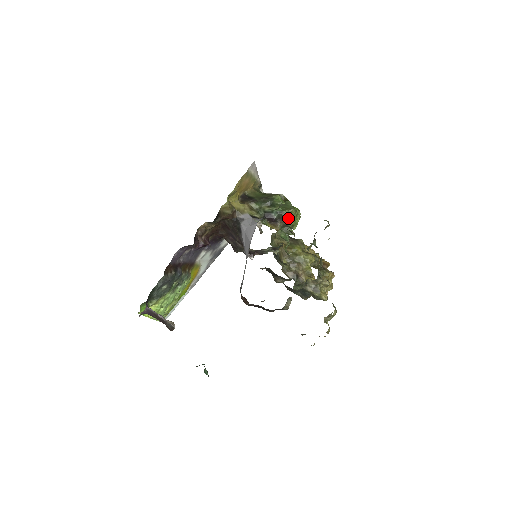
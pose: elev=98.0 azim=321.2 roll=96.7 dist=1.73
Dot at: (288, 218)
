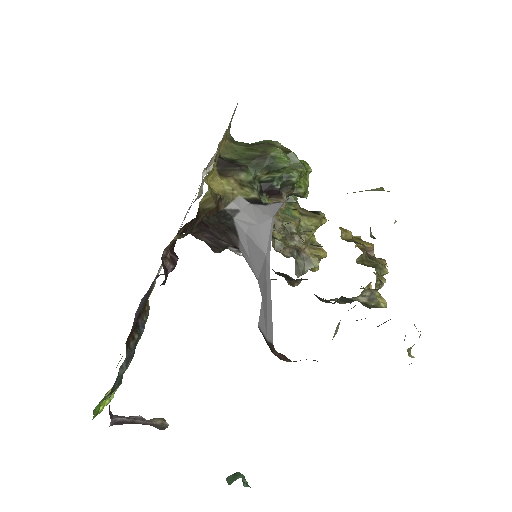
Dot at: (296, 183)
